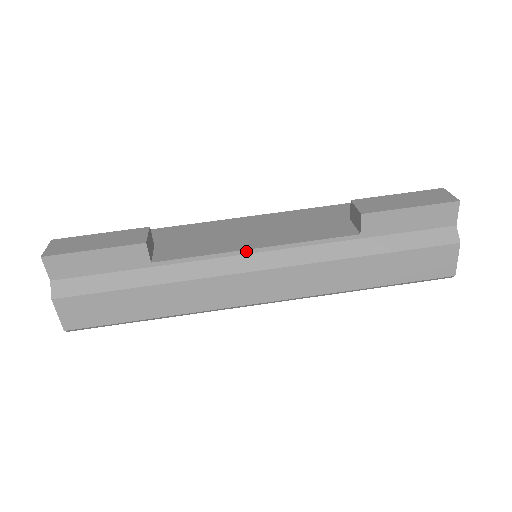
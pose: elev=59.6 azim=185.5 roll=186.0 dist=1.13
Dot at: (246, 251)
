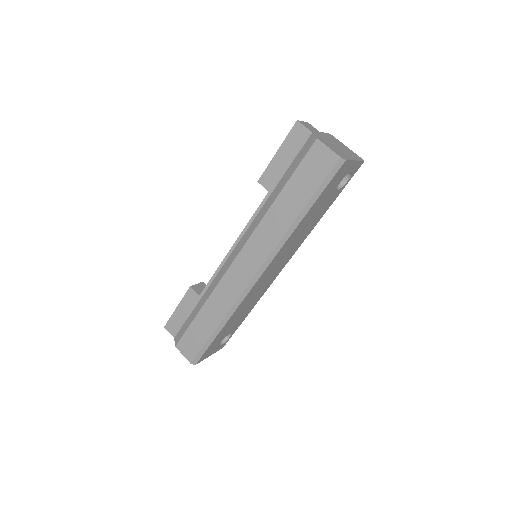
Dot at: (229, 253)
